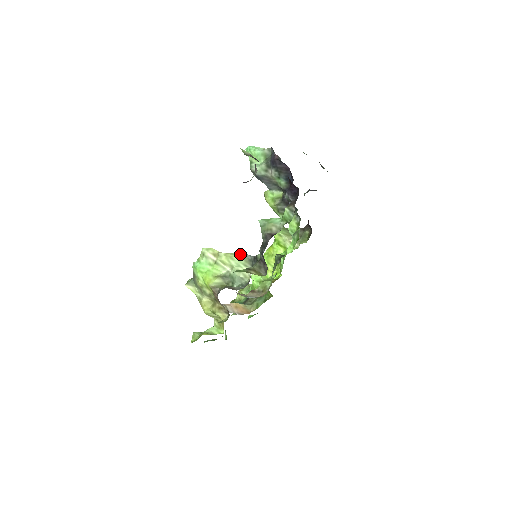
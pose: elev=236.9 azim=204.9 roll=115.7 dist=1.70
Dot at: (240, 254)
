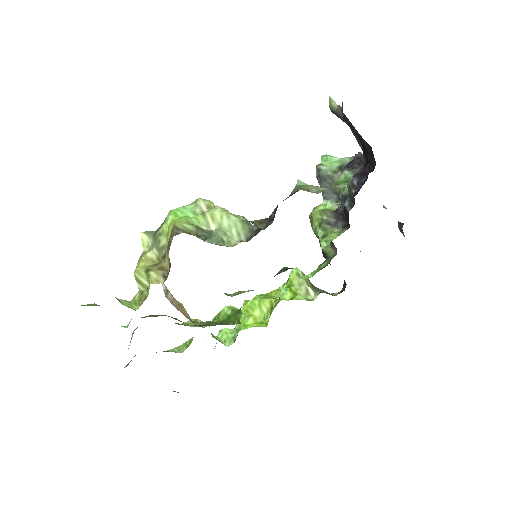
Dot at: (242, 218)
